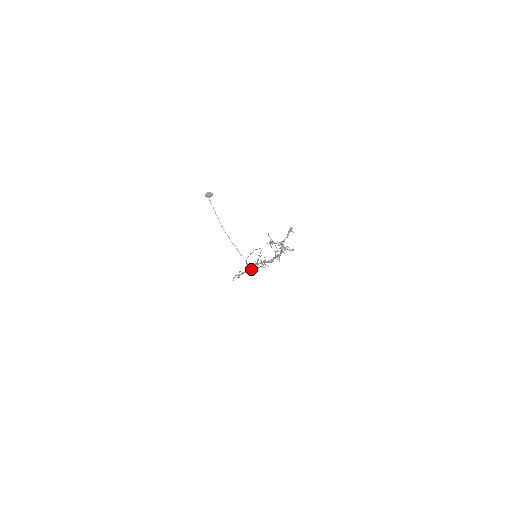
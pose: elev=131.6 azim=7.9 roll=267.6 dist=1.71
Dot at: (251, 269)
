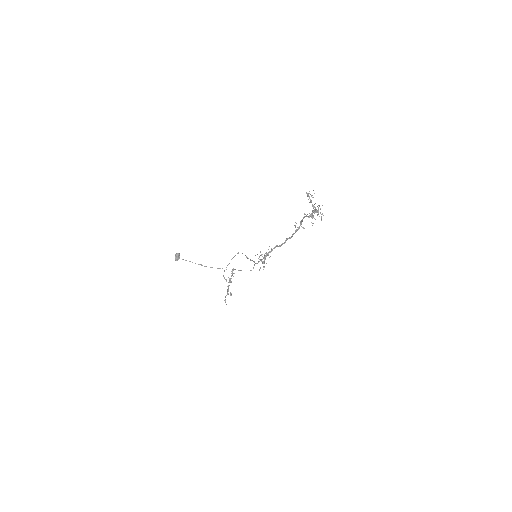
Dot at: occluded
